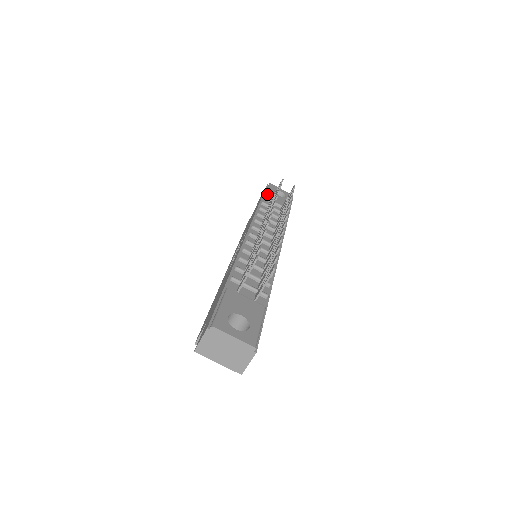
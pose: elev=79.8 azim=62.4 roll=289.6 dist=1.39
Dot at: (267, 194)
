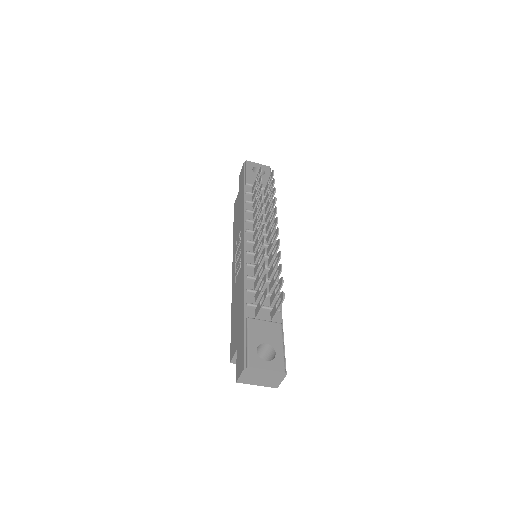
Dot at: (248, 178)
